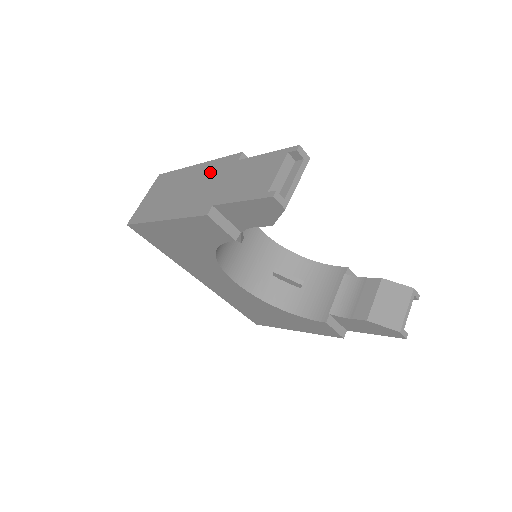
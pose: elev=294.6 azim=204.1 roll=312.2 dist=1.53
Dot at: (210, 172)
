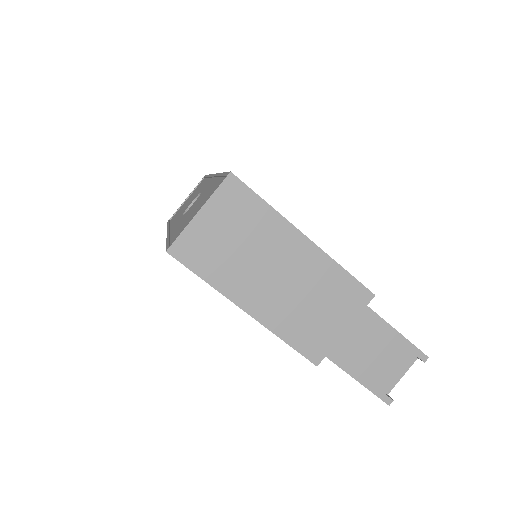
Dot at: (329, 286)
